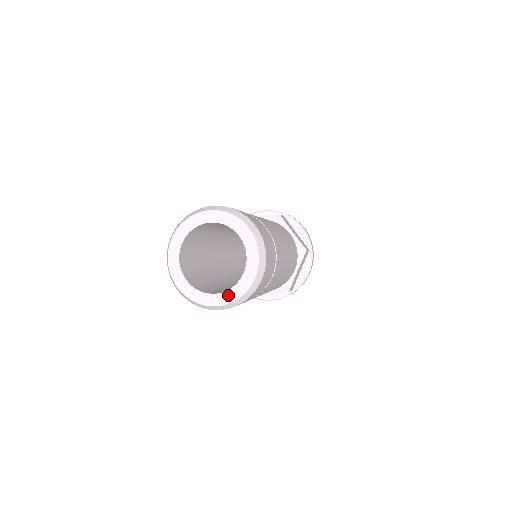
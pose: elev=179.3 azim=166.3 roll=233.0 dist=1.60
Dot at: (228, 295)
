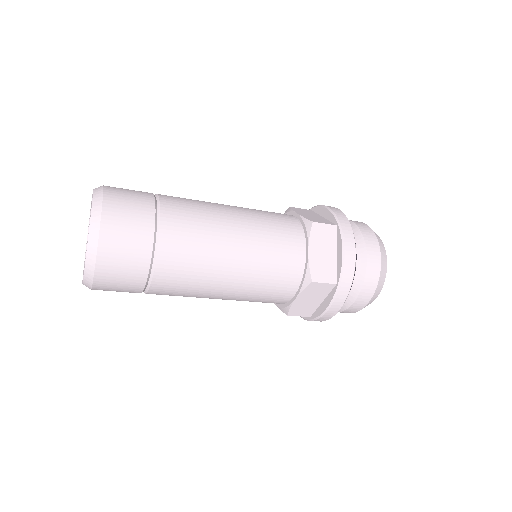
Dot at: occluded
